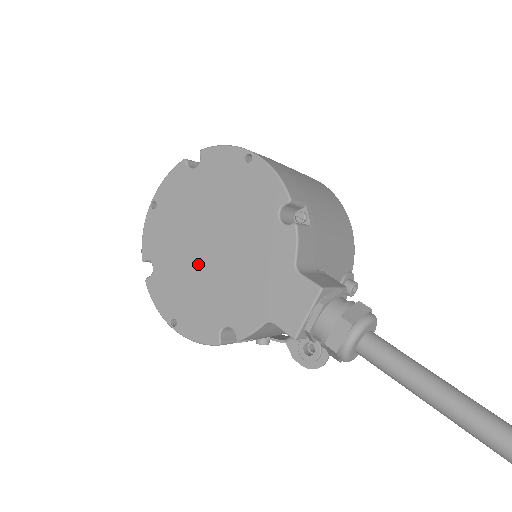
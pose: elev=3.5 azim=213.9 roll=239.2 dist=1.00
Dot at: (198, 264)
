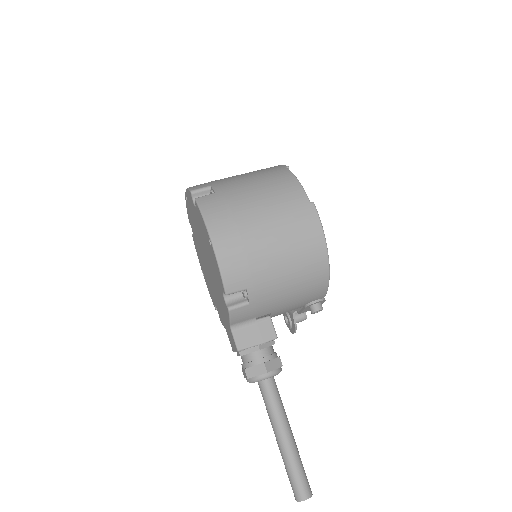
Dot at: (205, 263)
